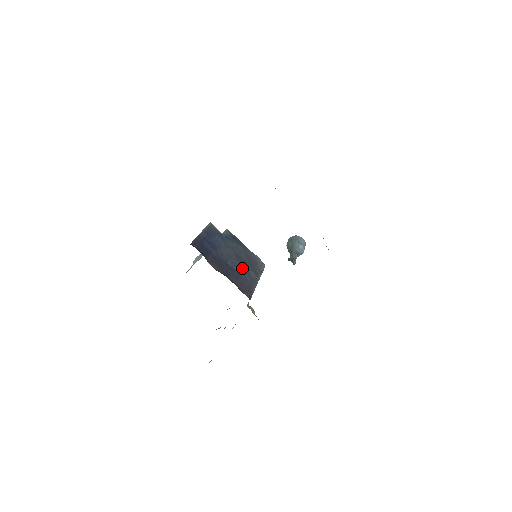
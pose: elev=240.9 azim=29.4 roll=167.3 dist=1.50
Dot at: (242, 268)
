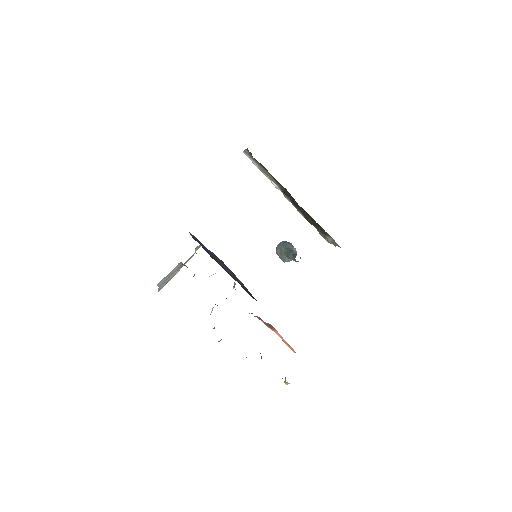
Dot at: occluded
